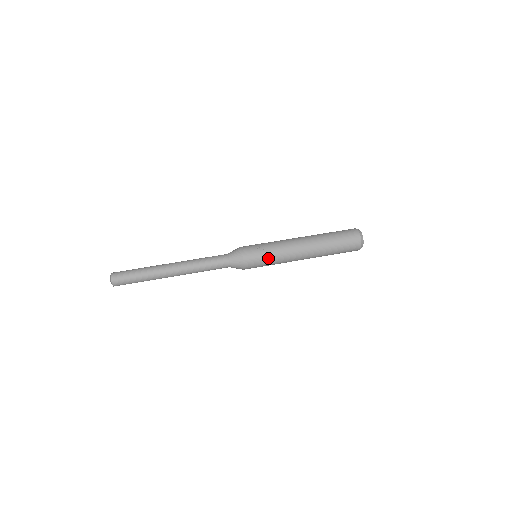
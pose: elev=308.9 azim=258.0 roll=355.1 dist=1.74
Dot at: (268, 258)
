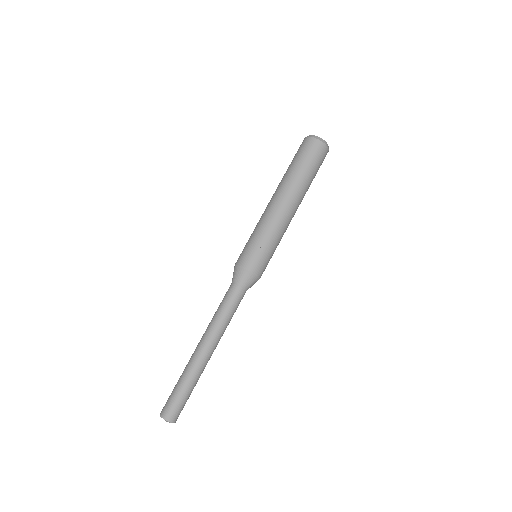
Dot at: (273, 250)
